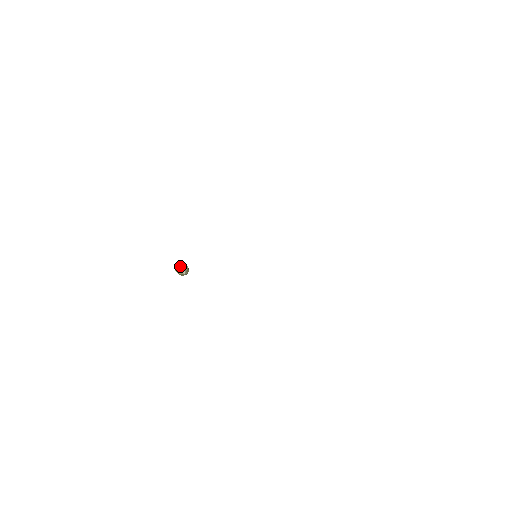
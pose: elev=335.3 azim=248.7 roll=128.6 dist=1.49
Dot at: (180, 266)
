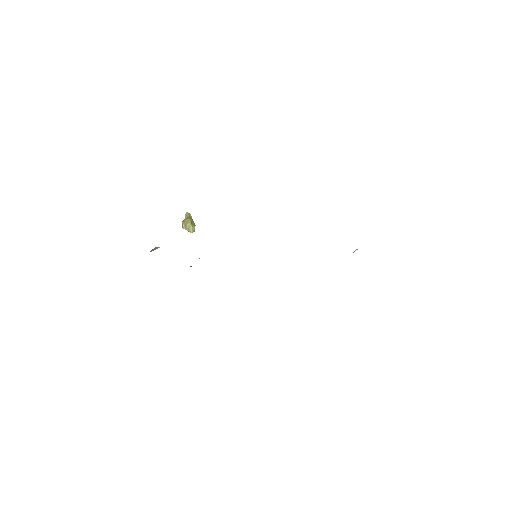
Dot at: (188, 231)
